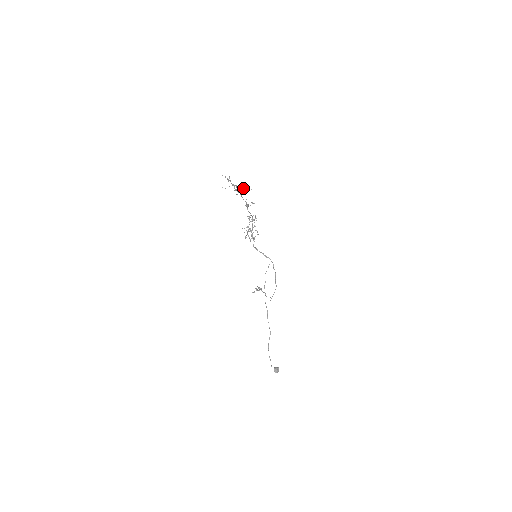
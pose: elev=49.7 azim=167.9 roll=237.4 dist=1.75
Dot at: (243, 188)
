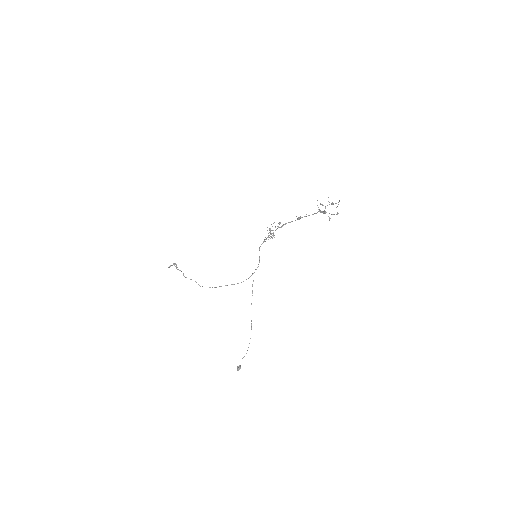
Dot at: (324, 210)
